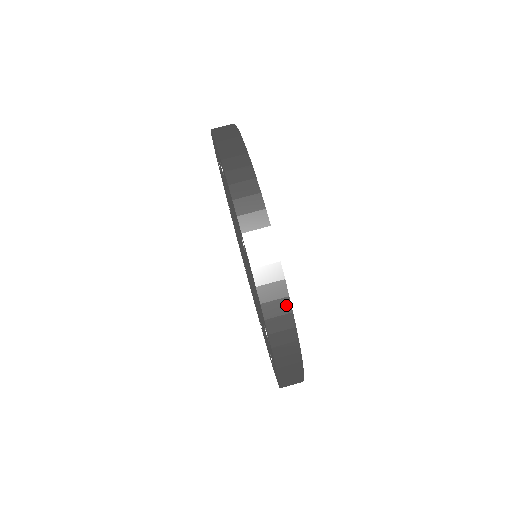
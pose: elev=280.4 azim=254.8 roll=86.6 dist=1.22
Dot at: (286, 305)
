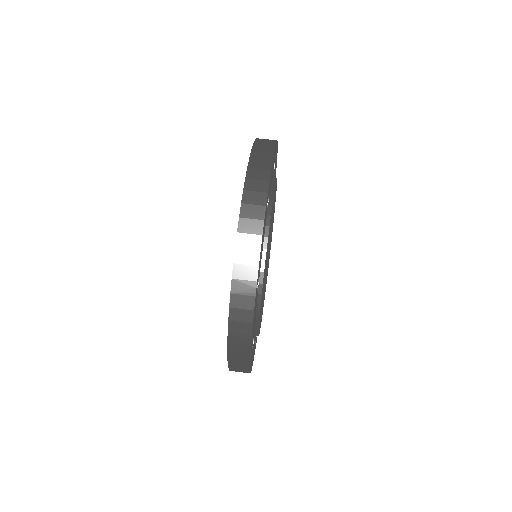
Dot at: (257, 242)
